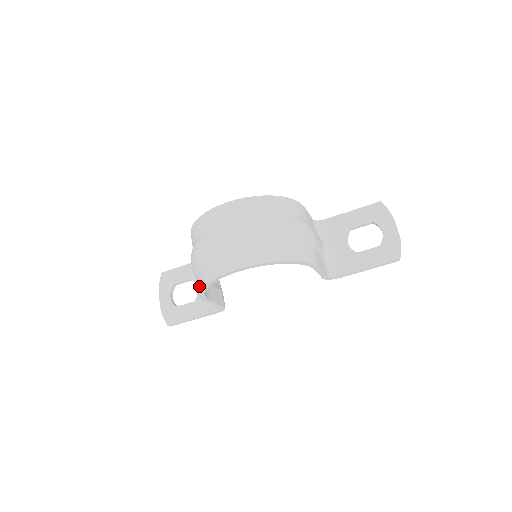
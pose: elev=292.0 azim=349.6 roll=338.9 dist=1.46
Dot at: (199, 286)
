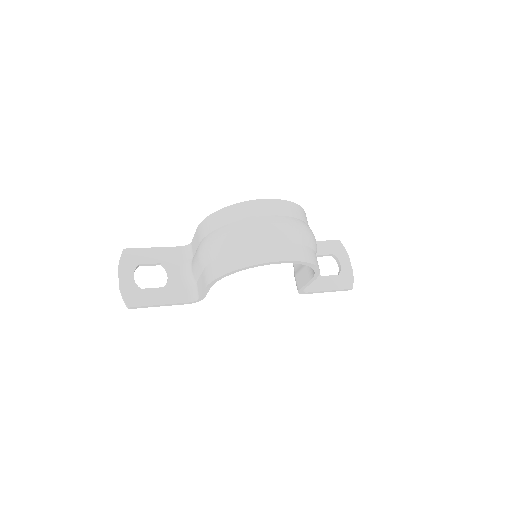
Dot at: (225, 269)
